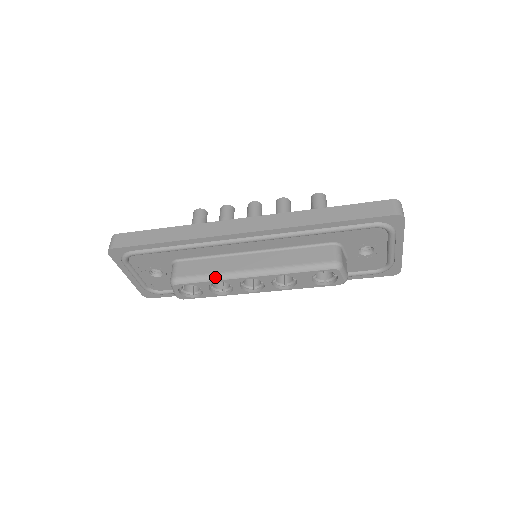
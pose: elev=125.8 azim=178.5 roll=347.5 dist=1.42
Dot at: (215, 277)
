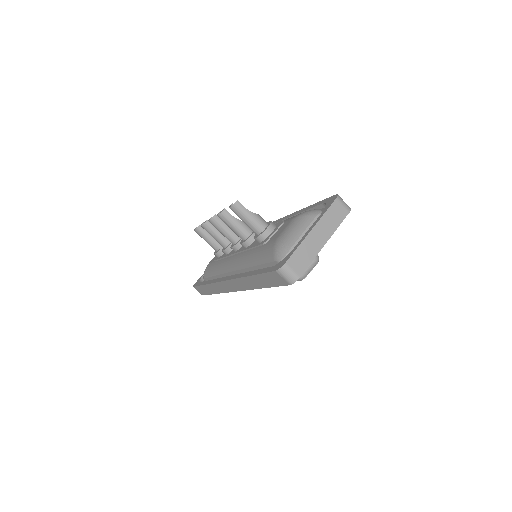
Dot at: occluded
